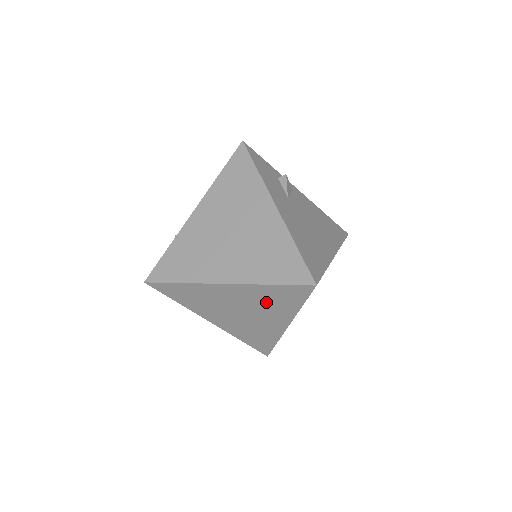
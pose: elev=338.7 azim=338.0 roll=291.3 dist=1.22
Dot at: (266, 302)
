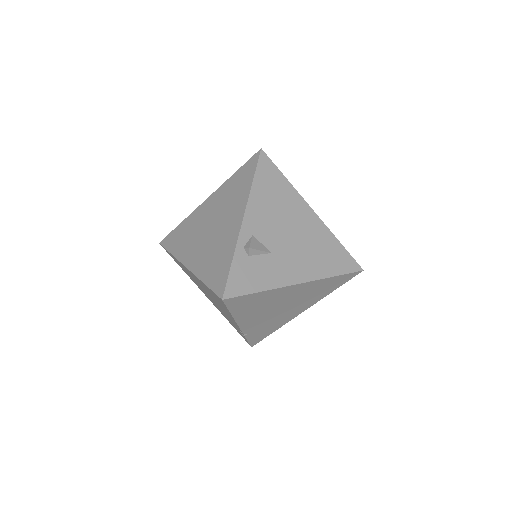
Dot at: occluded
